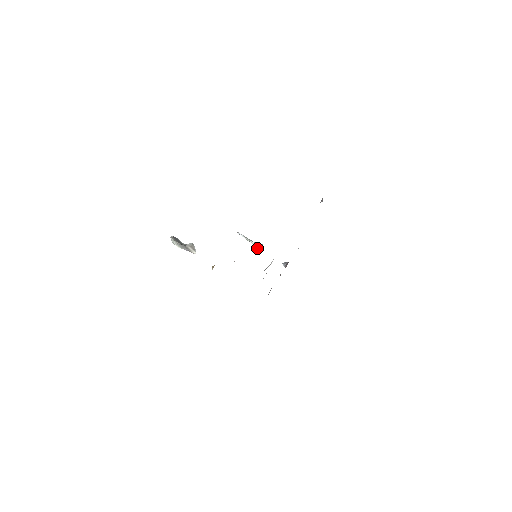
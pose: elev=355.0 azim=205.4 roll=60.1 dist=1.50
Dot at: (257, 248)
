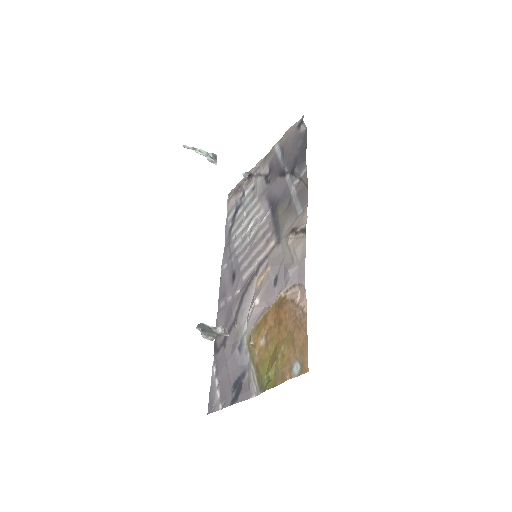
Dot at: (210, 160)
